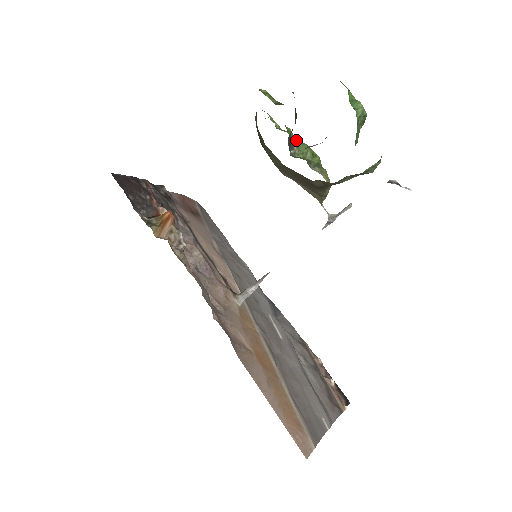
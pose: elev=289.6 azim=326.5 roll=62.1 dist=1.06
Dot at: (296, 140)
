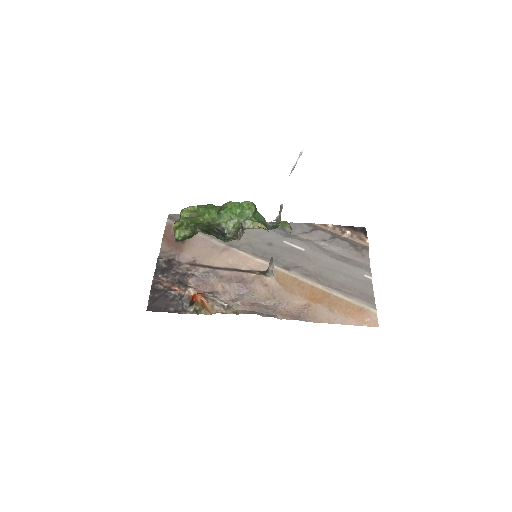
Dot at: (216, 215)
